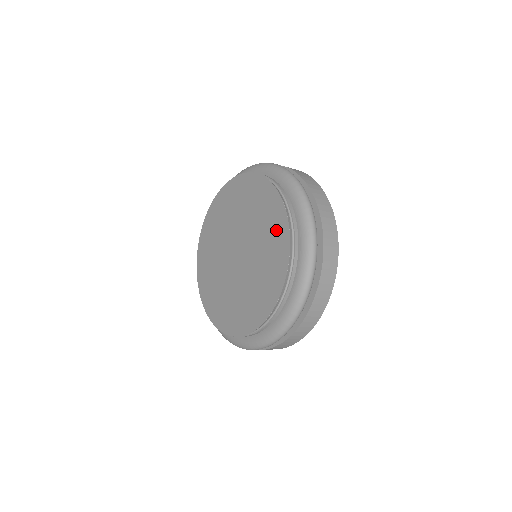
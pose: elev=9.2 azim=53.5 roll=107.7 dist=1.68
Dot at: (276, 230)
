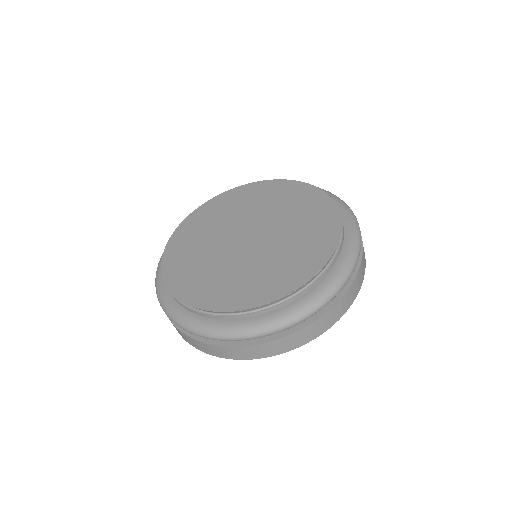
Dot at: (318, 242)
